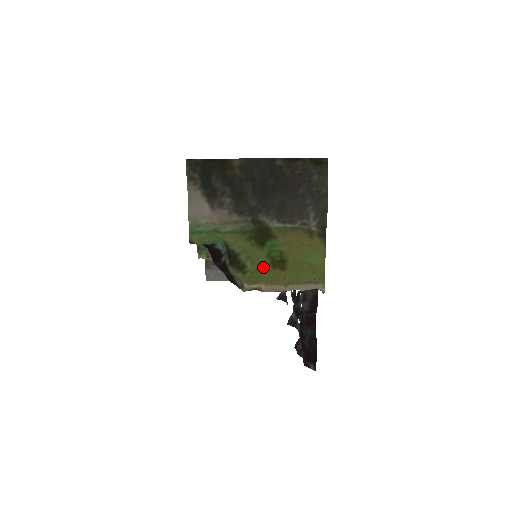
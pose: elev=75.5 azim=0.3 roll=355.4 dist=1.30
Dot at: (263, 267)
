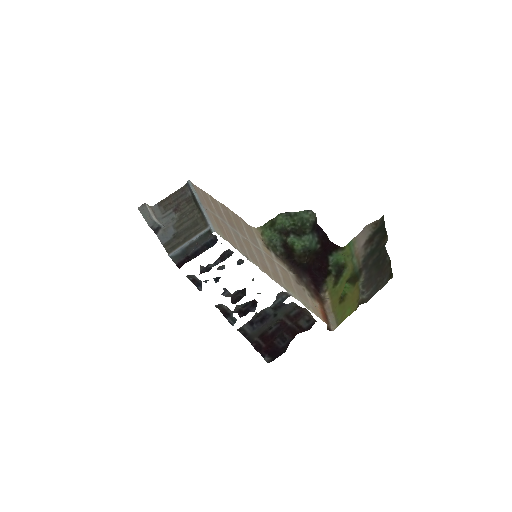
Dot at: (339, 293)
